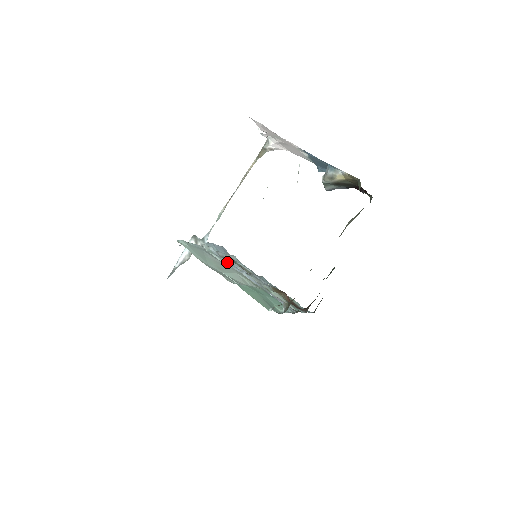
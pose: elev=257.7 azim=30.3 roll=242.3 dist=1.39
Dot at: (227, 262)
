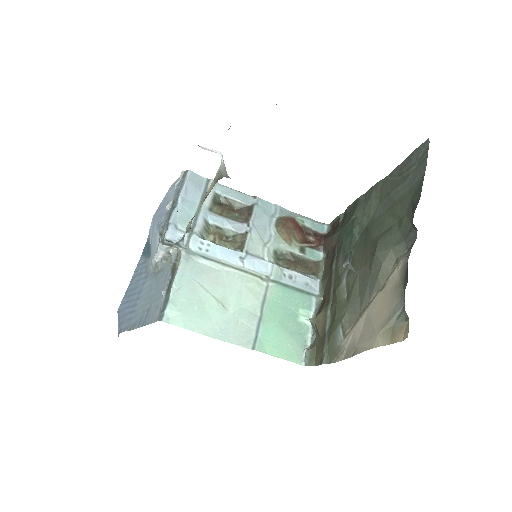
Dot at: (220, 256)
